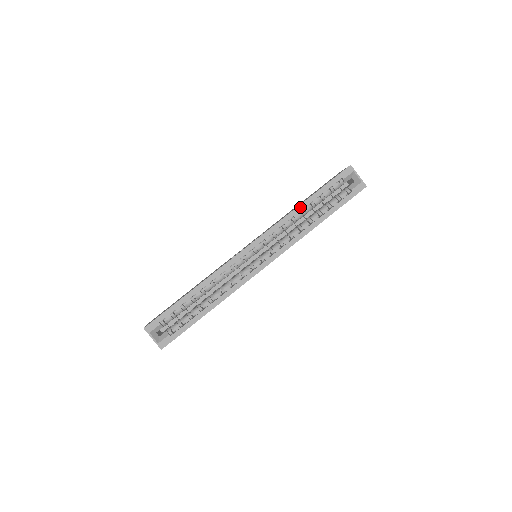
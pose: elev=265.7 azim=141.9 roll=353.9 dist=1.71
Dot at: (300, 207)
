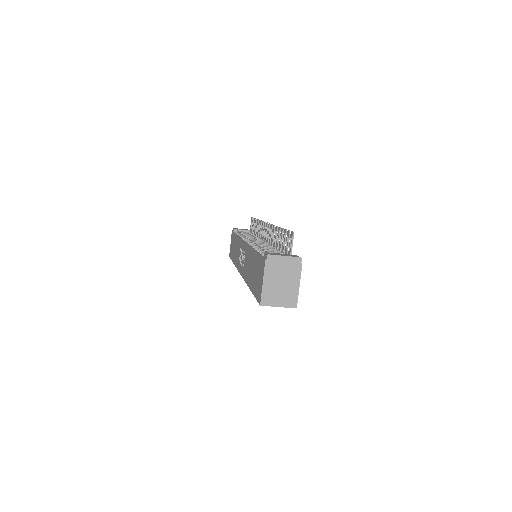
Dot at: occluded
